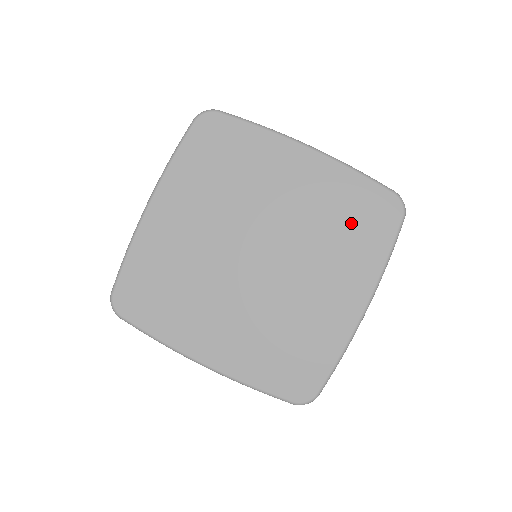
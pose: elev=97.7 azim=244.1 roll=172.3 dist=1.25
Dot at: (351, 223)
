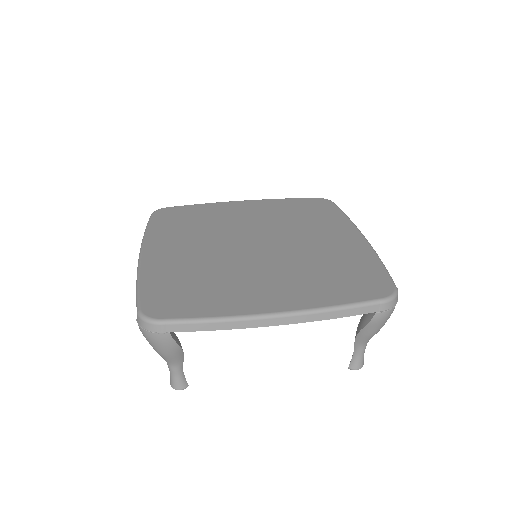
Dot at: (305, 213)
